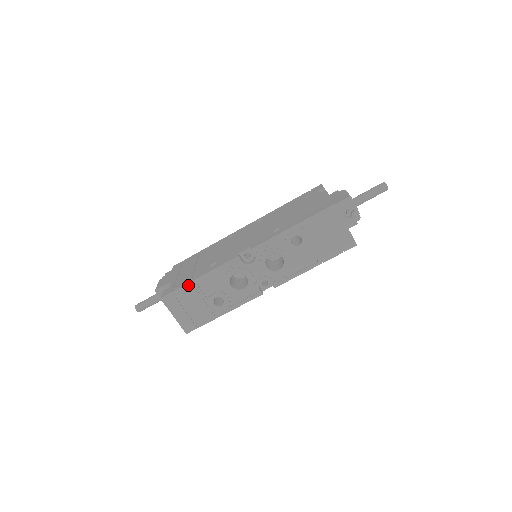
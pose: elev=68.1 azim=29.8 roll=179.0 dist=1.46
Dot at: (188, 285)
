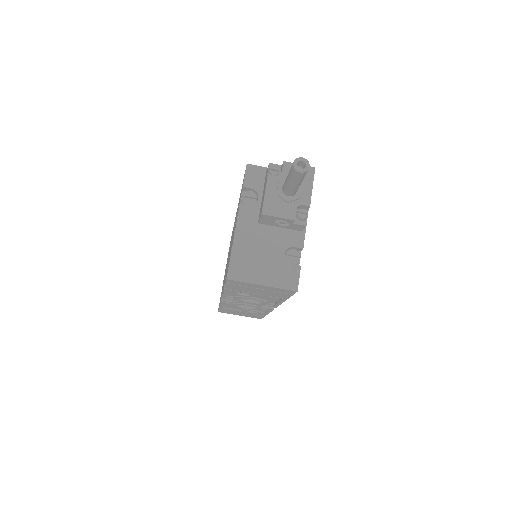
Dot at: (220, 309)
